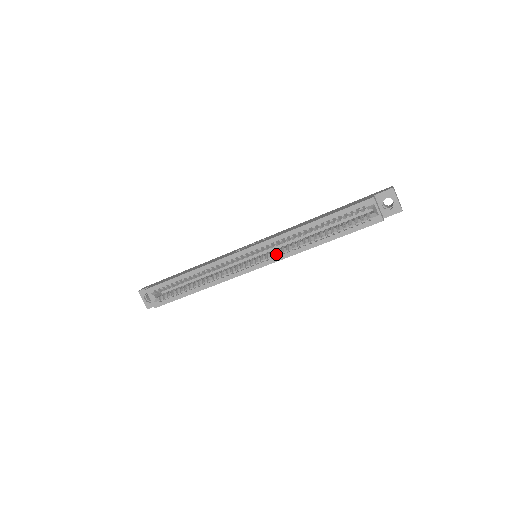
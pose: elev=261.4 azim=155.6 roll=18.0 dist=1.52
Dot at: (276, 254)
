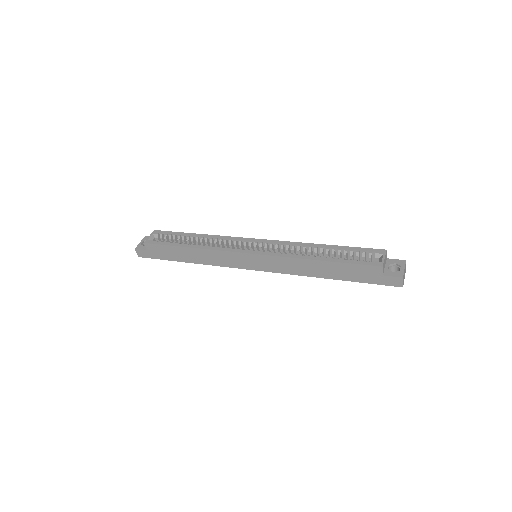
Dot at: (275, 252)
